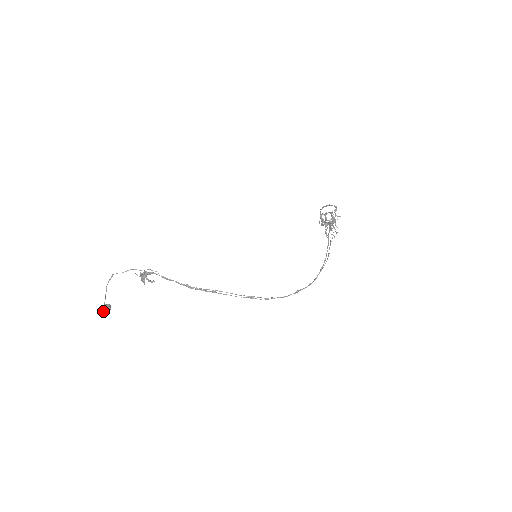
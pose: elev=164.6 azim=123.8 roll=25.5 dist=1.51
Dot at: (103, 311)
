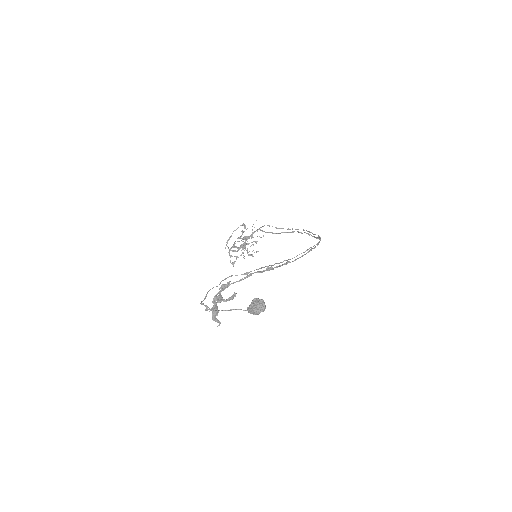
Dot at: (263, 302)
